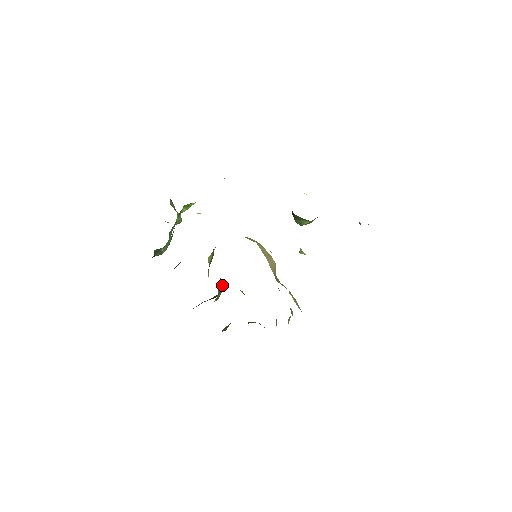
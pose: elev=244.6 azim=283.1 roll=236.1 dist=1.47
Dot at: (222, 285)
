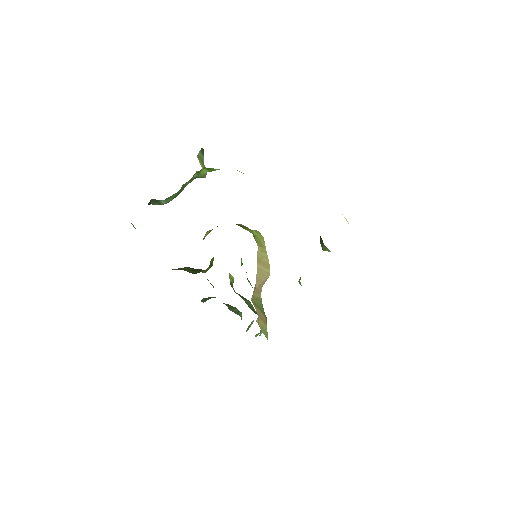
Dot at: (212, 263)
